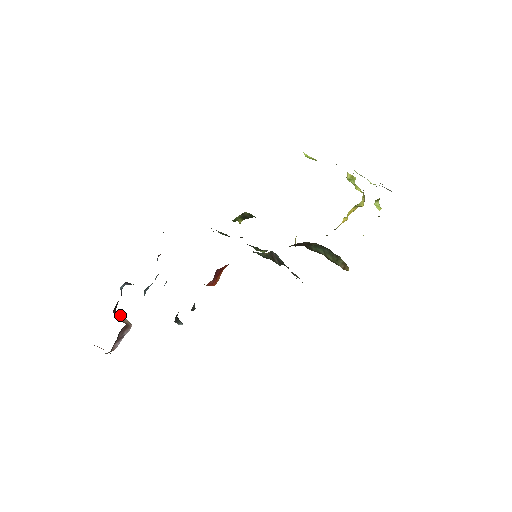
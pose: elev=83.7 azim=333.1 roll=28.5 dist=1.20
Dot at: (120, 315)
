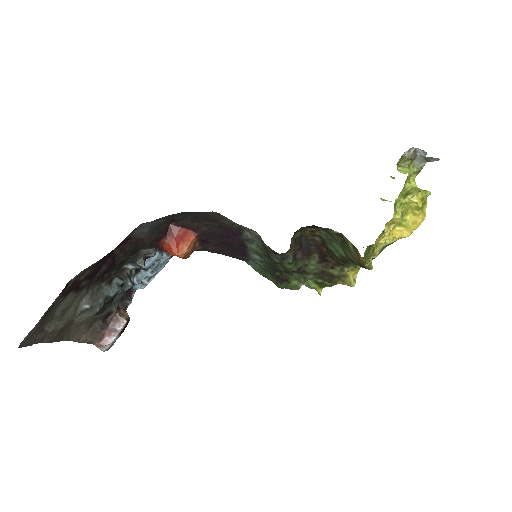
Dot at: (126, 314)
